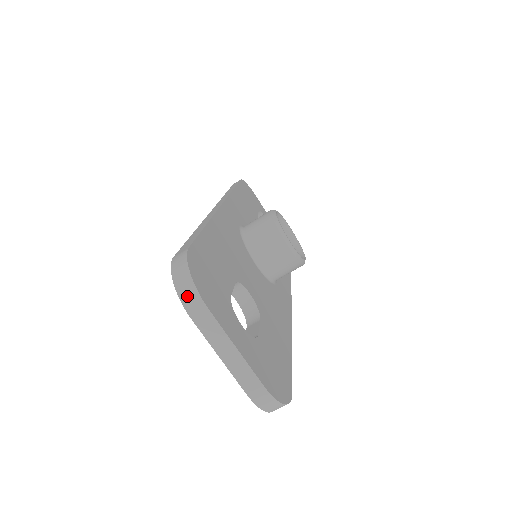
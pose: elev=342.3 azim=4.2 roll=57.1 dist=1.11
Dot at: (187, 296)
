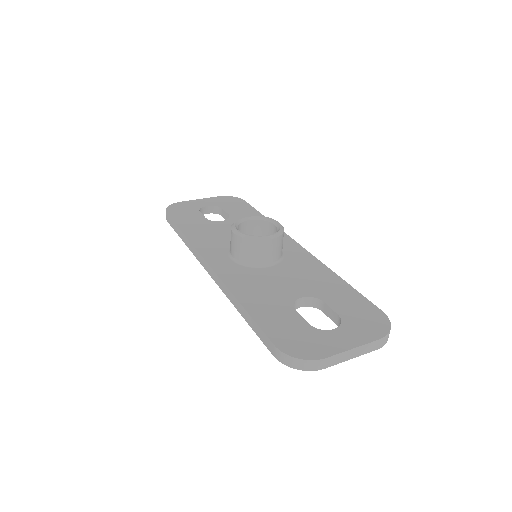
Dot at: (311, 367)
